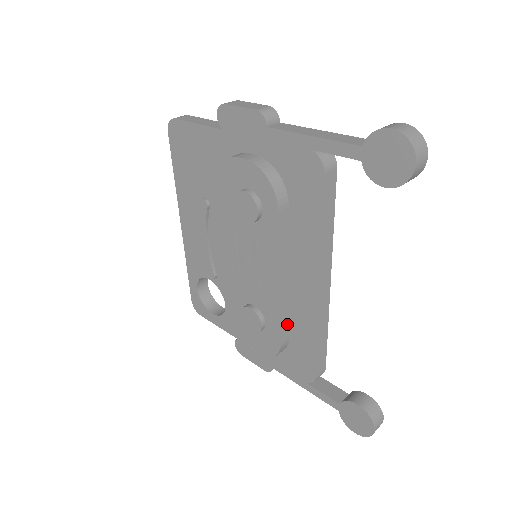
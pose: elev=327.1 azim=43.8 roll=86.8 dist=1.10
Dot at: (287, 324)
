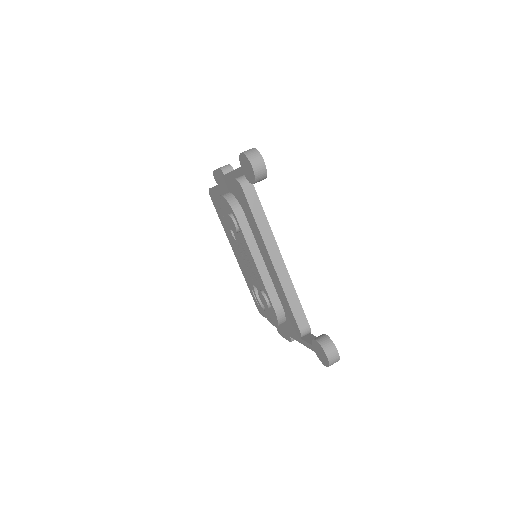
Dot at: (276, 295)
